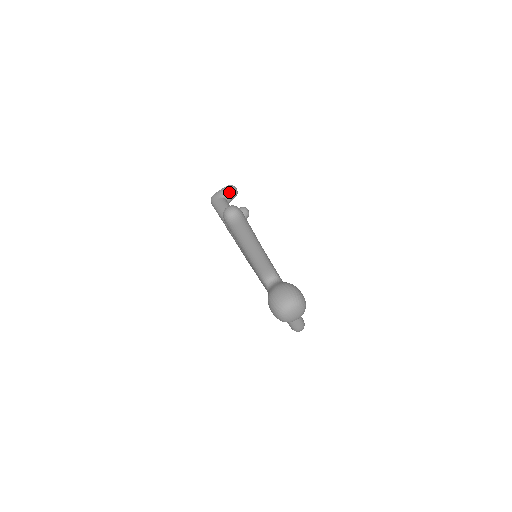
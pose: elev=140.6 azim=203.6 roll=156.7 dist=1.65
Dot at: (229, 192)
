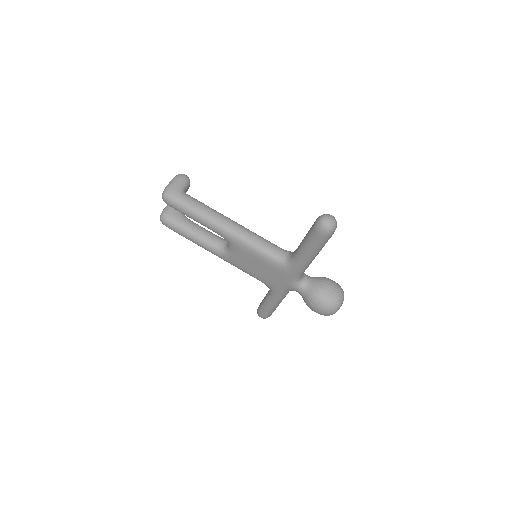
Dot at: (187, 184)
